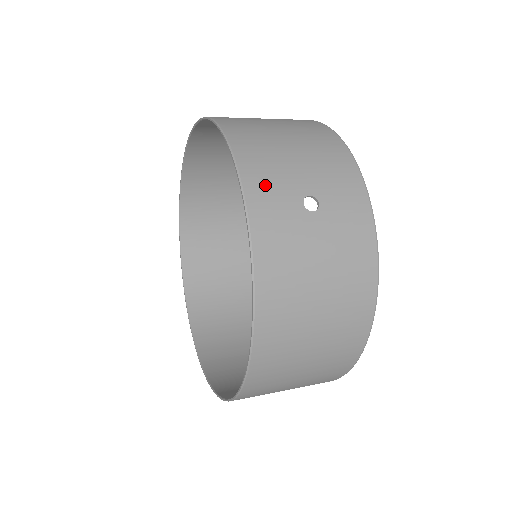
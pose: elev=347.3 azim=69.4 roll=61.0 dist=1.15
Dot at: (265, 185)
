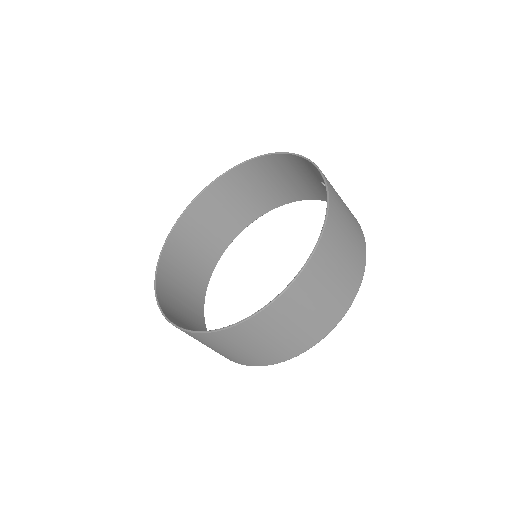
Dot at: occluded
